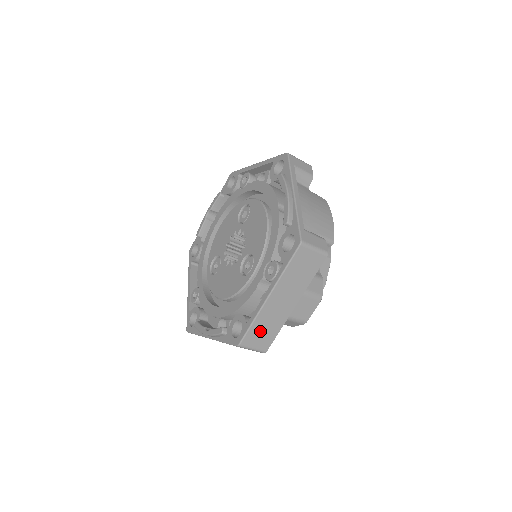
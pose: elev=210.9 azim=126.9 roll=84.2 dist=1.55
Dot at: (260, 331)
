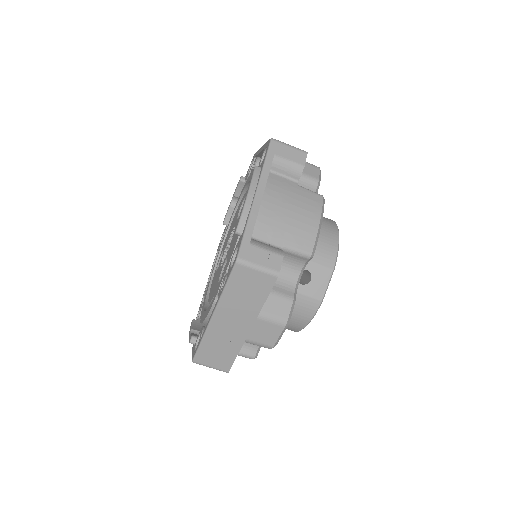
Dot at: (213, 350)
